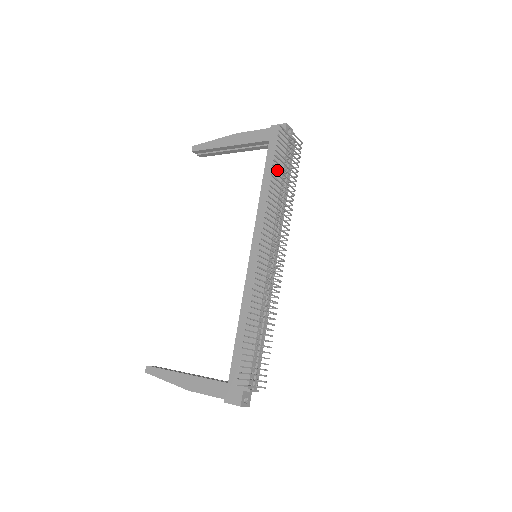
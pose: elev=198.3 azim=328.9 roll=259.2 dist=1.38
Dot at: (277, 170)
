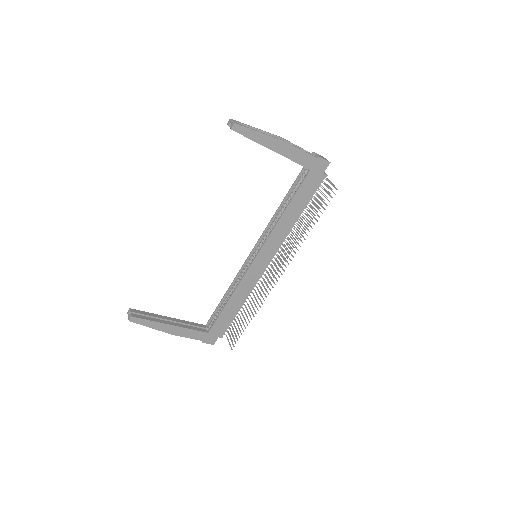
Dot at: (304, 201)
